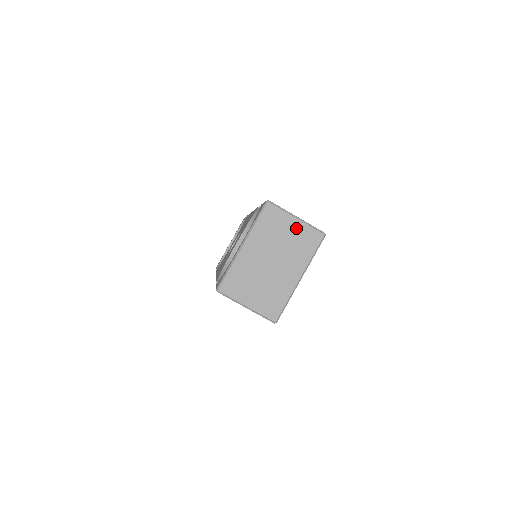
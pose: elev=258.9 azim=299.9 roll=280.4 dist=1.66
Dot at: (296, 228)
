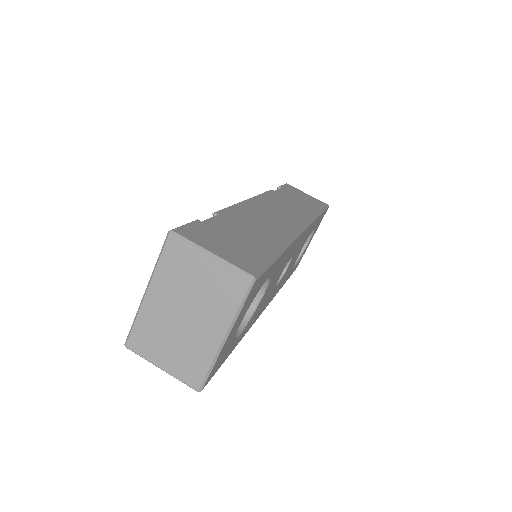
Dot at: (211, 270)
